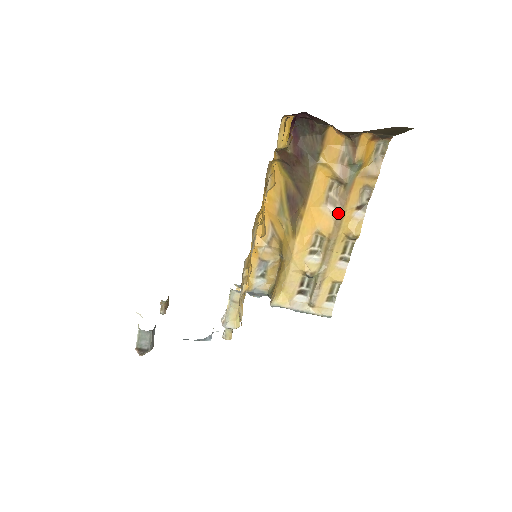
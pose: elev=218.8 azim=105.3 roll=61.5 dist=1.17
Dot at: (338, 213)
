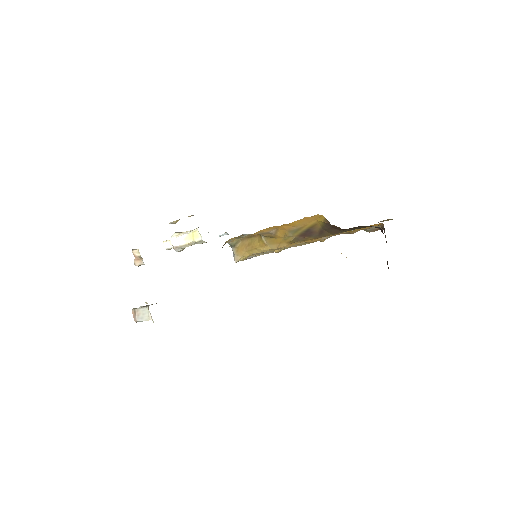
Dot at: occluded
